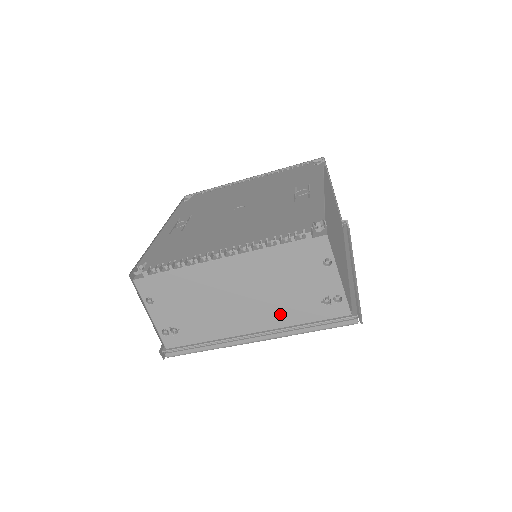
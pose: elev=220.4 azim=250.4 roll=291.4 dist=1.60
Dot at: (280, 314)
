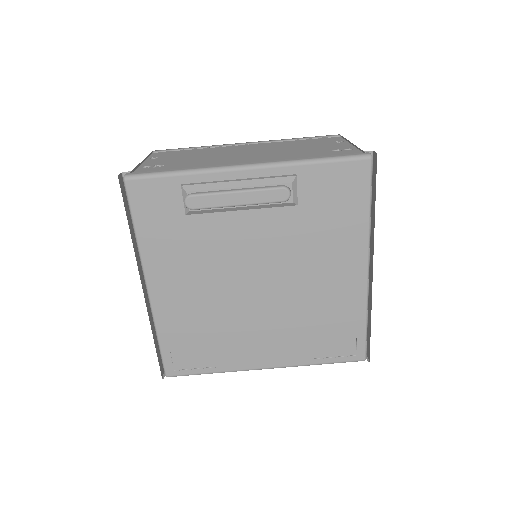
Dot at: (284, 156)
